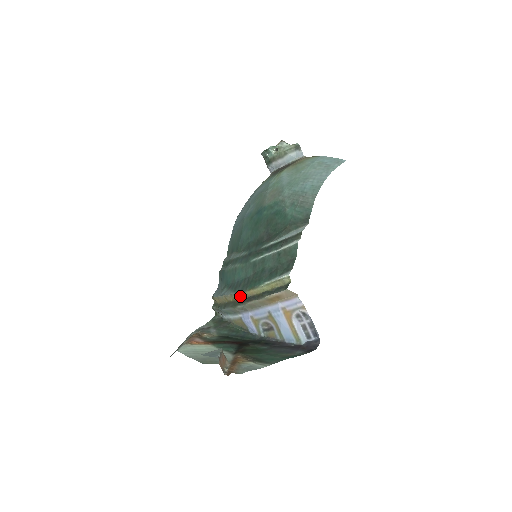
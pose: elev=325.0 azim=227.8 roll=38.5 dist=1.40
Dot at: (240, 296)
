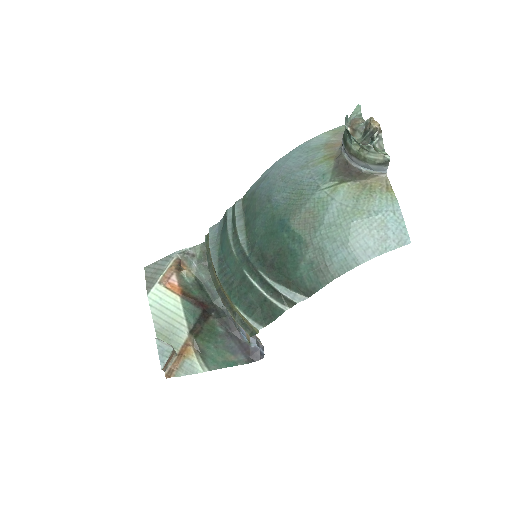
Dot at: (220, 285)
